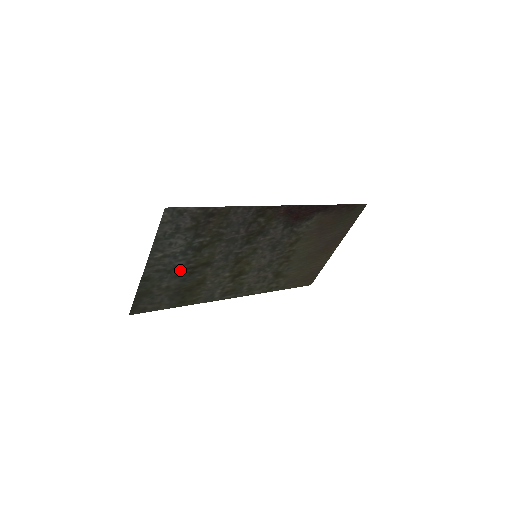
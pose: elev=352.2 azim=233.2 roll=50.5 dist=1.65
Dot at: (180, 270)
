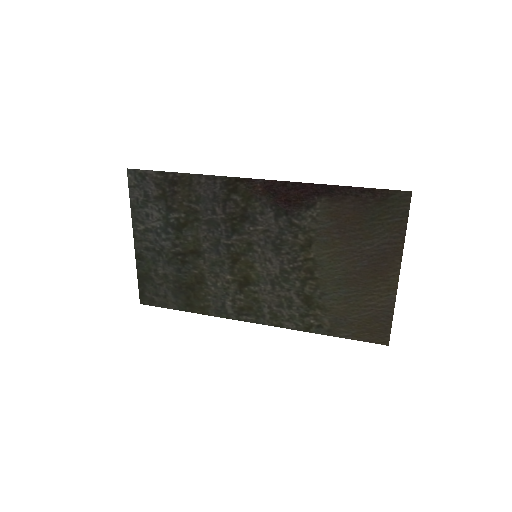
Dot at: (170, 254)
